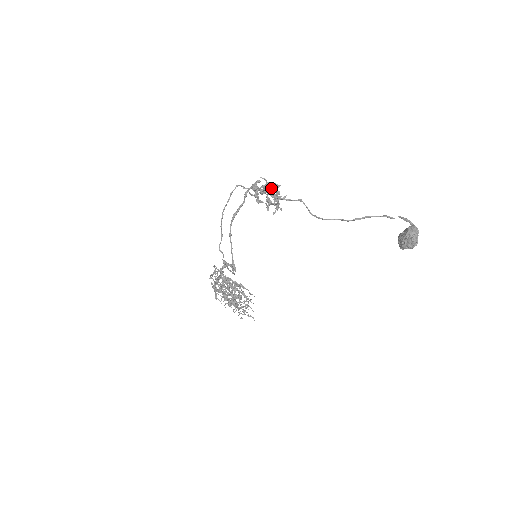
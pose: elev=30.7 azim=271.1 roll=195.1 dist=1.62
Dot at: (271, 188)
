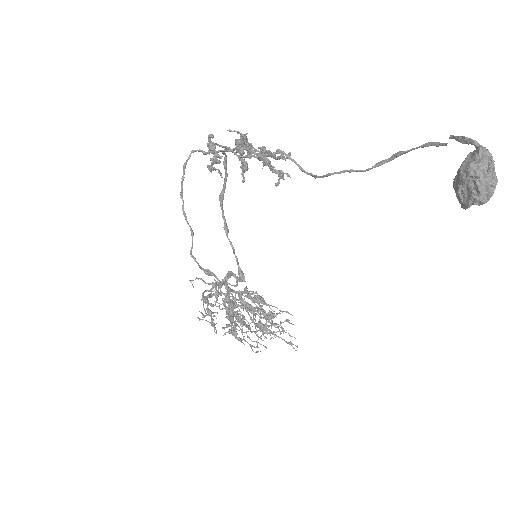
Dot at: (238, 143)
